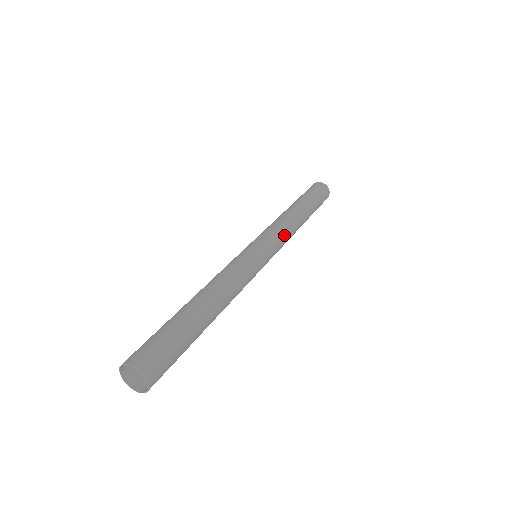
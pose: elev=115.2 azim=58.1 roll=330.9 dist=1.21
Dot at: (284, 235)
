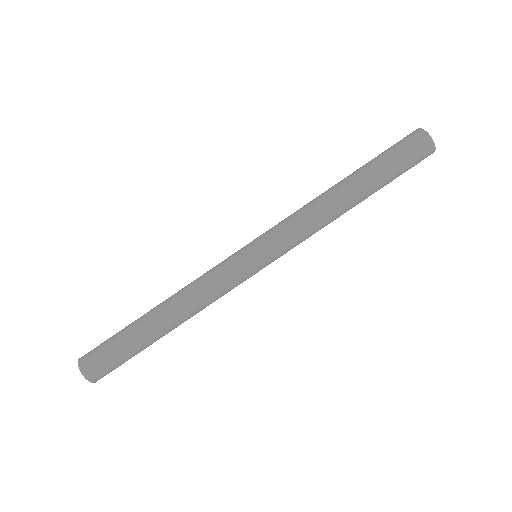
Dot at: (303, 240)
